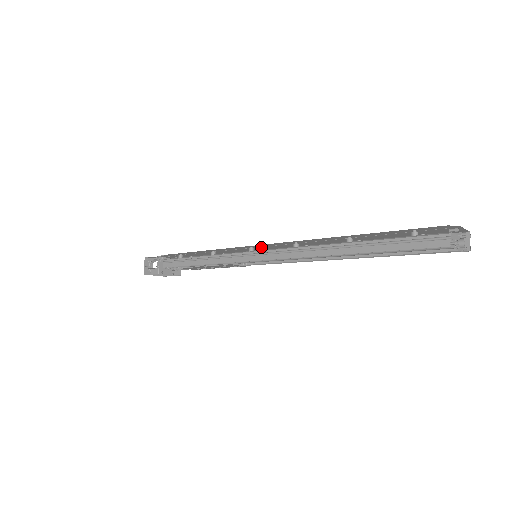
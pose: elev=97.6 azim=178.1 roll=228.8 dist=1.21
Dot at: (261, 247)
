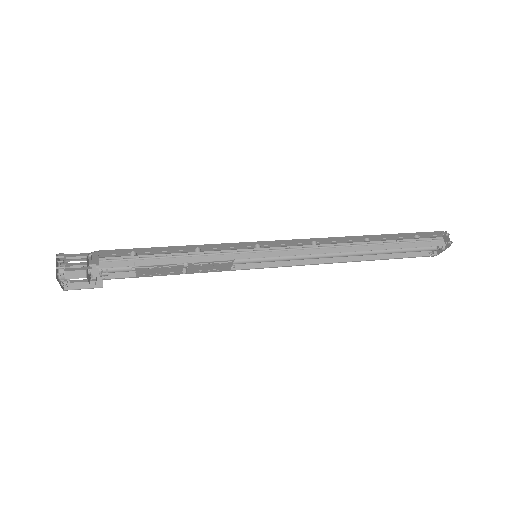
Dot at: (265, 246)
